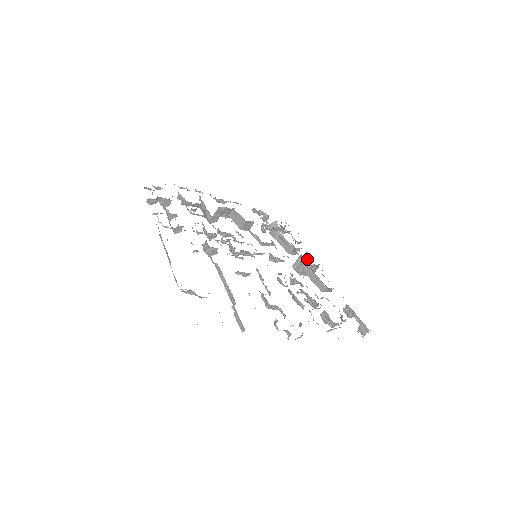
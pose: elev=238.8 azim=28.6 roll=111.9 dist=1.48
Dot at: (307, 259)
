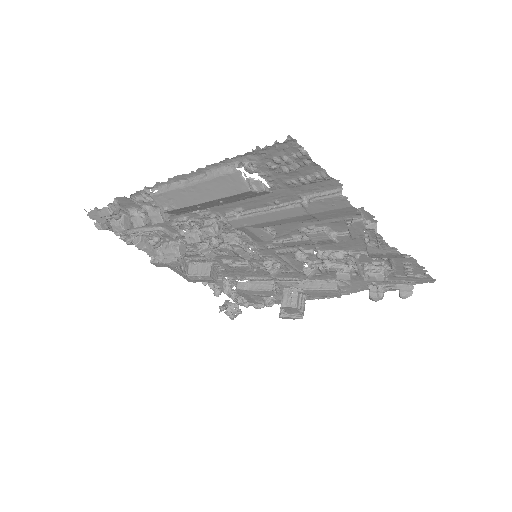
Dot at: occluded
